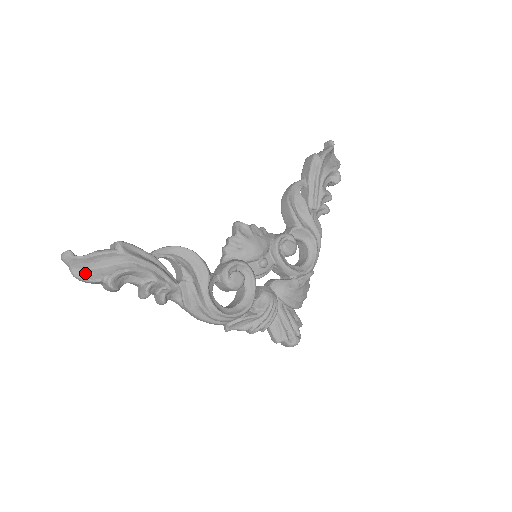
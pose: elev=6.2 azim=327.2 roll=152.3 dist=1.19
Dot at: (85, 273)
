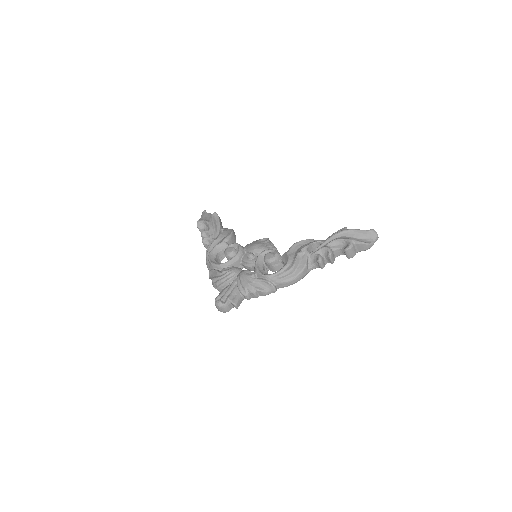
Dot at: occluded
